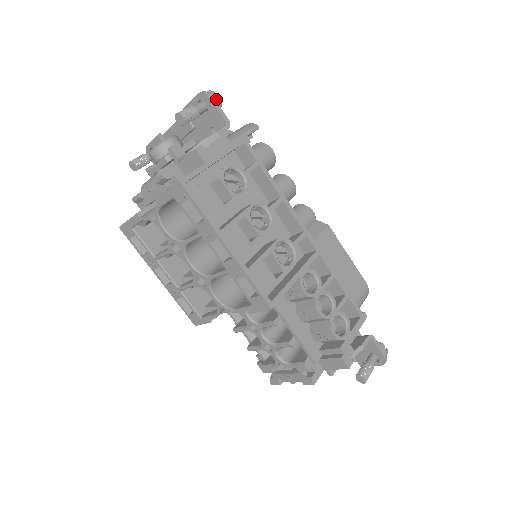
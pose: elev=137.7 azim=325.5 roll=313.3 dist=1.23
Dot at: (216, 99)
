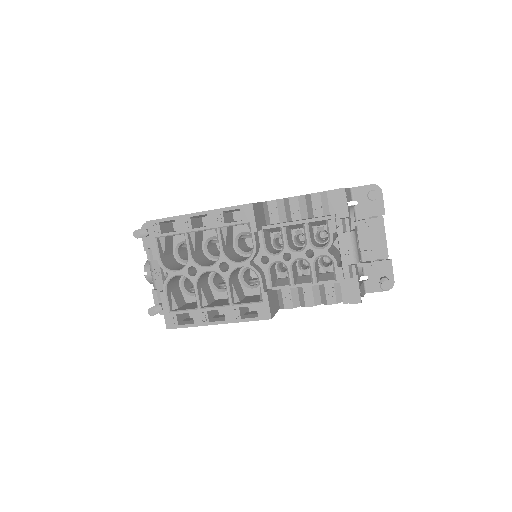
Dot at: occluded
